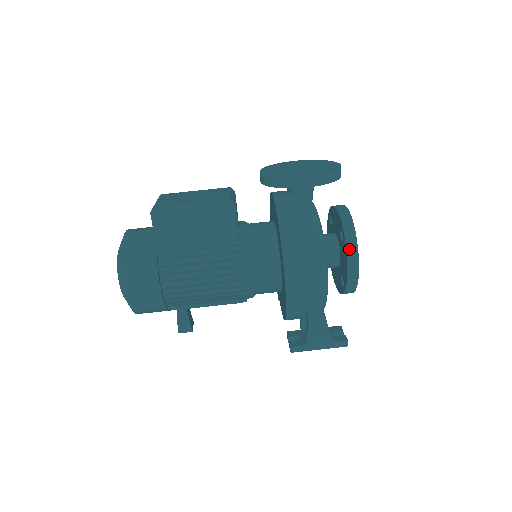
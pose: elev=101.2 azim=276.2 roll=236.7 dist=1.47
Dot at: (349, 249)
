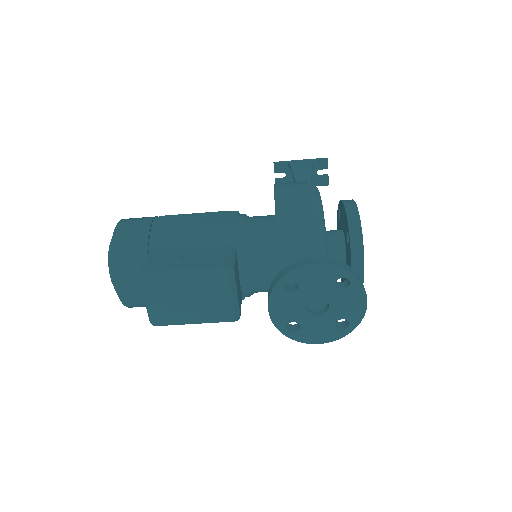
Dot at: occluded
